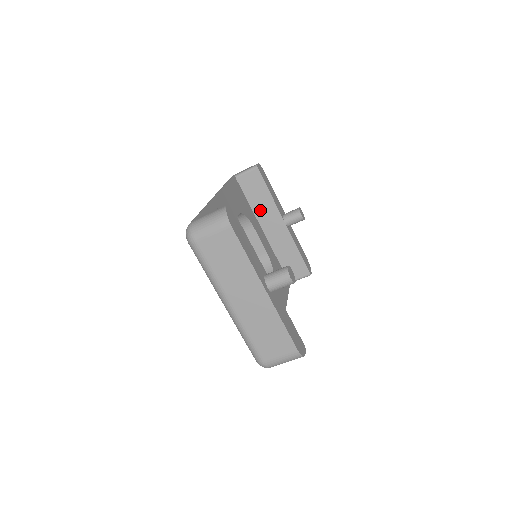
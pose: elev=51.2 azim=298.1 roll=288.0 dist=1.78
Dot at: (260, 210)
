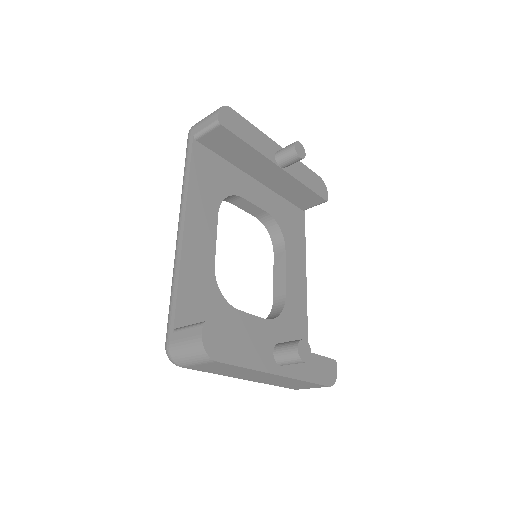
Dot at: (243, 162)
